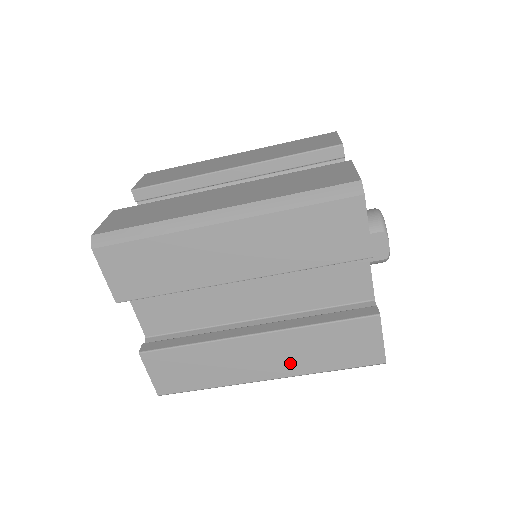
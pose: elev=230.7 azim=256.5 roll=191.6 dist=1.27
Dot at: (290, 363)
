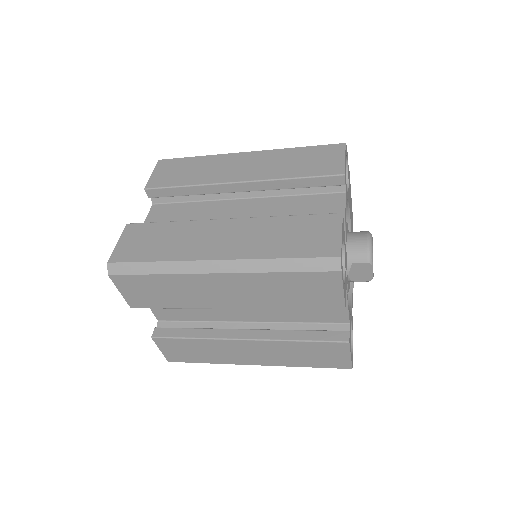
Dot at: (273, 359)
